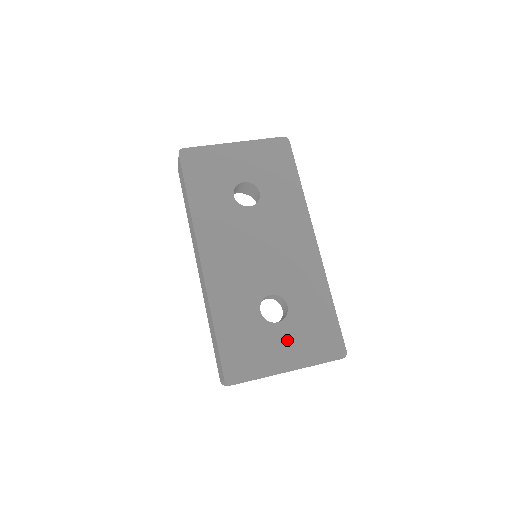
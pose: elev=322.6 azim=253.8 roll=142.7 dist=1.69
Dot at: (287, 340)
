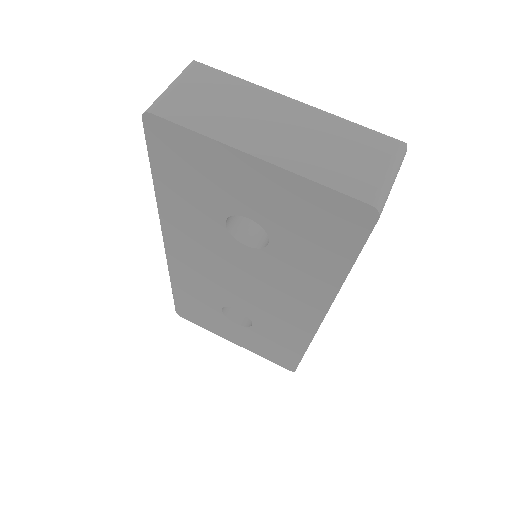
Dot at: (241, 334)
